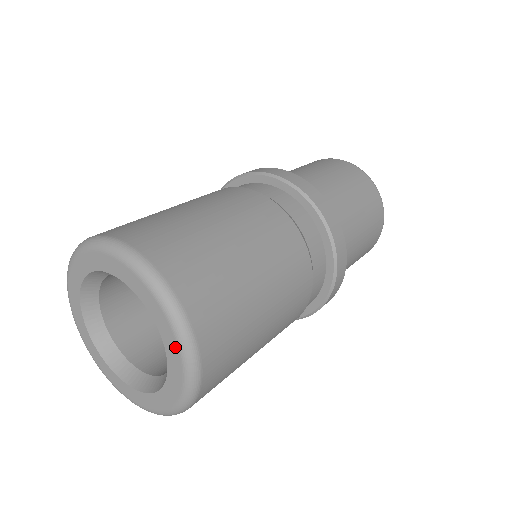
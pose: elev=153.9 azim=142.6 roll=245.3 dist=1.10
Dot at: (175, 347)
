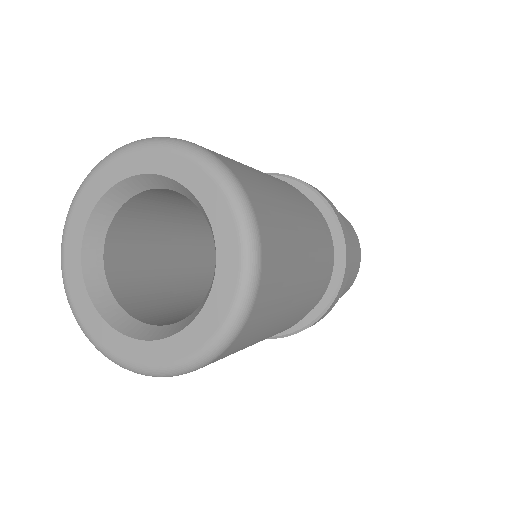
Dot at: (203, 176)
